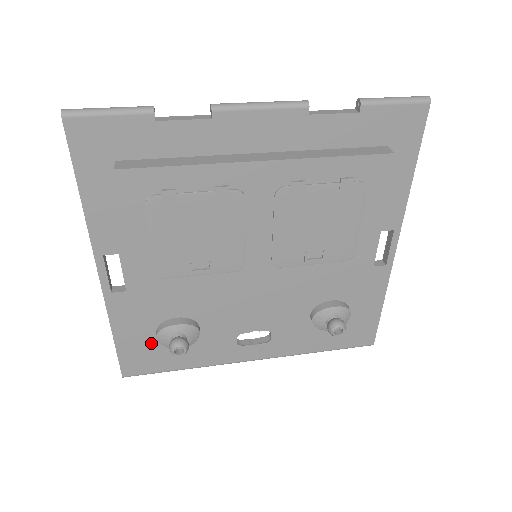
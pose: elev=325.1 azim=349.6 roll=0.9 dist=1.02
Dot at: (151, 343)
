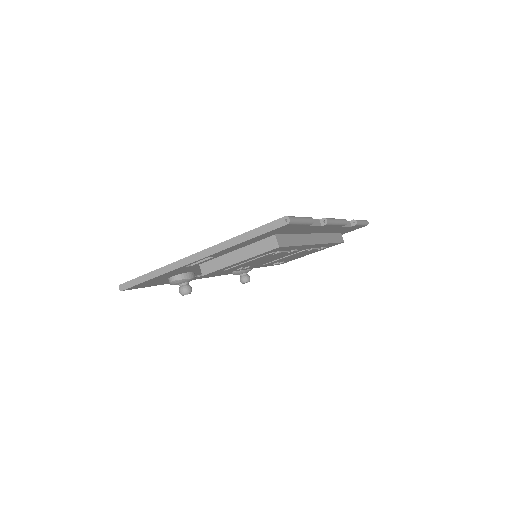
Dot at: (161, 280)
